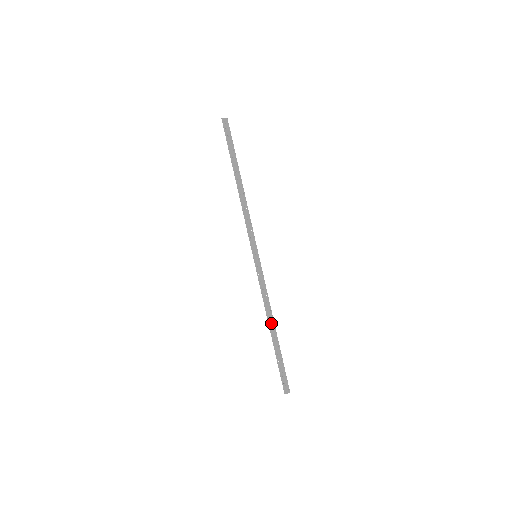
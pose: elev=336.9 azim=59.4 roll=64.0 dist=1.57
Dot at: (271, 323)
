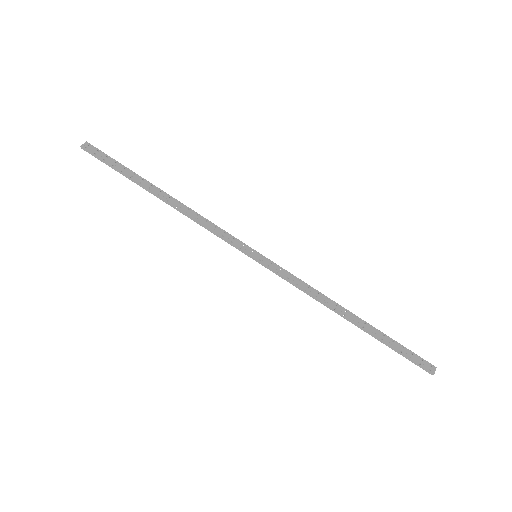
Dot at: (342, 312)
